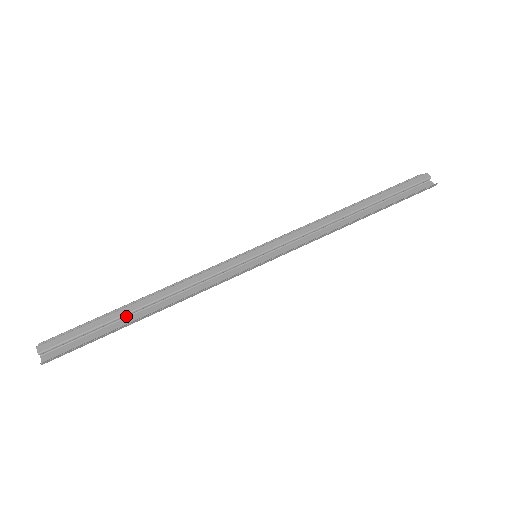
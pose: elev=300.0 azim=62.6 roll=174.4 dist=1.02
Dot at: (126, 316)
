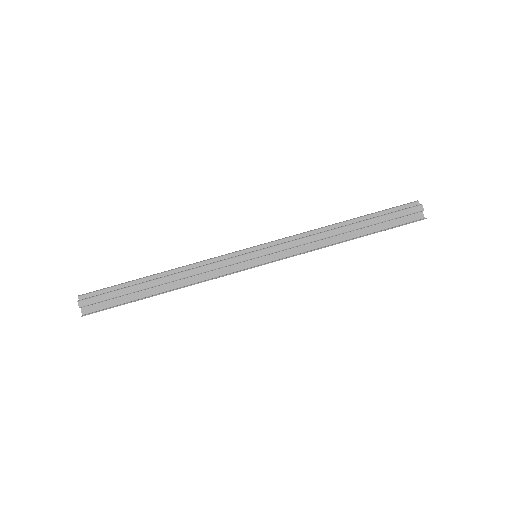
Dot at: (146, 288)
